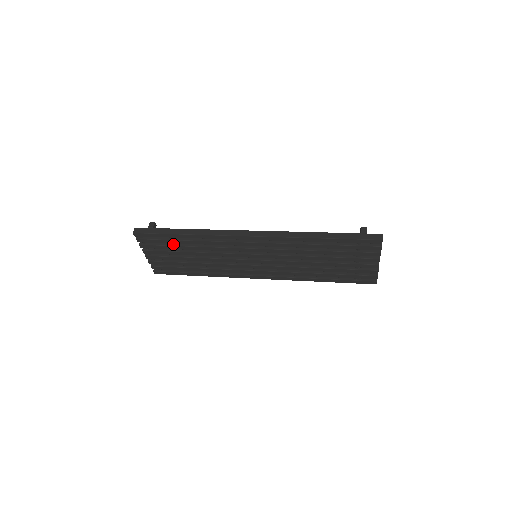
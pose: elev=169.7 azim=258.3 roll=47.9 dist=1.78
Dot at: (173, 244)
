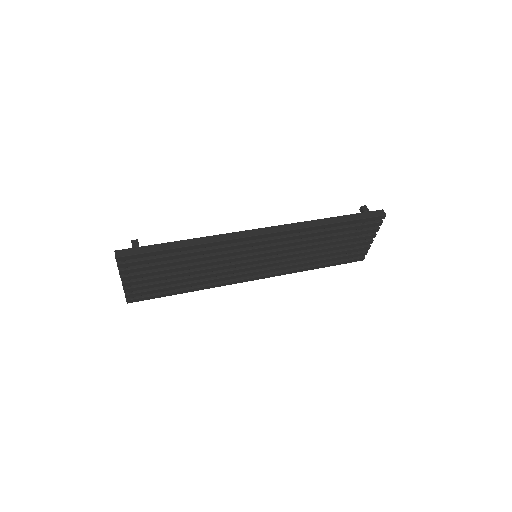
Dot at: (164, 261)
